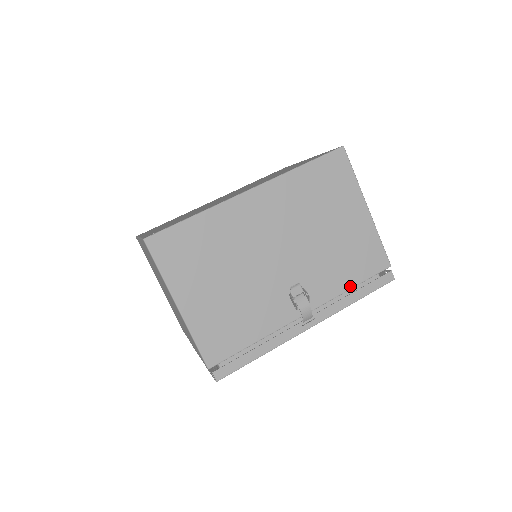
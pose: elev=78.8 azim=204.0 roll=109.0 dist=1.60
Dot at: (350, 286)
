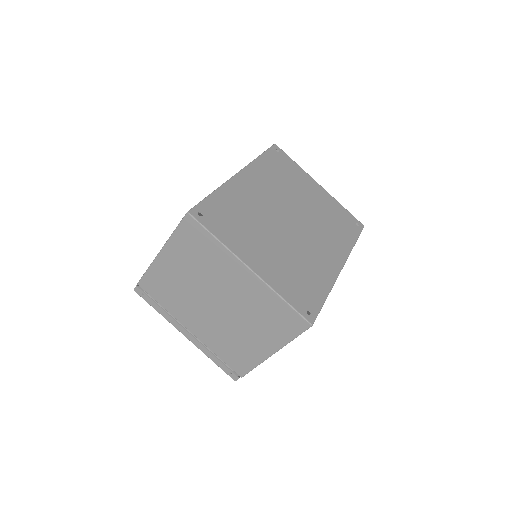
Dot at: occluded
